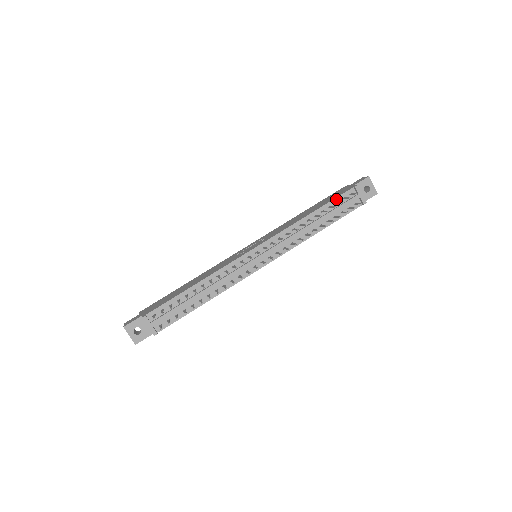
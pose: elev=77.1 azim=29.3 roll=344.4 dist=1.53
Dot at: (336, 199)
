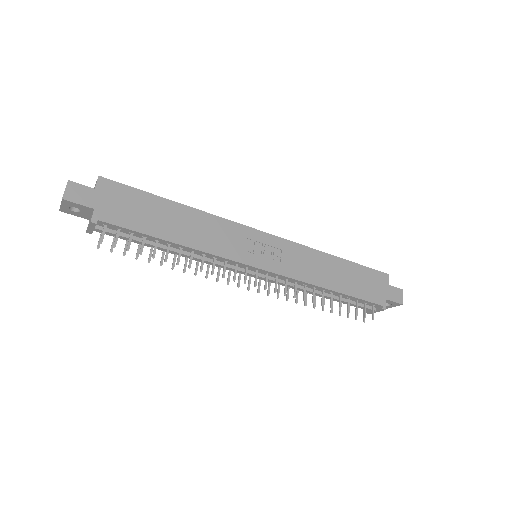
Dot at: (361, 300)
